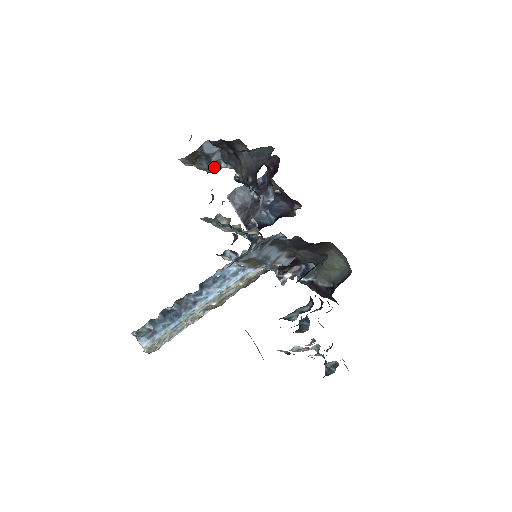
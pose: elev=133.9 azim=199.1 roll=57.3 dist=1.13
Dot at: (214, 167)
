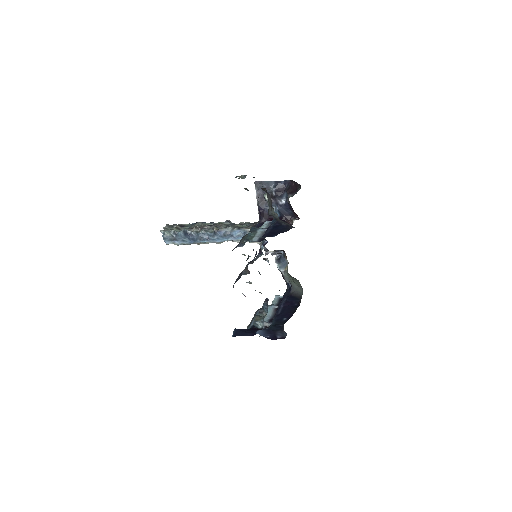
Dot at: occluded
